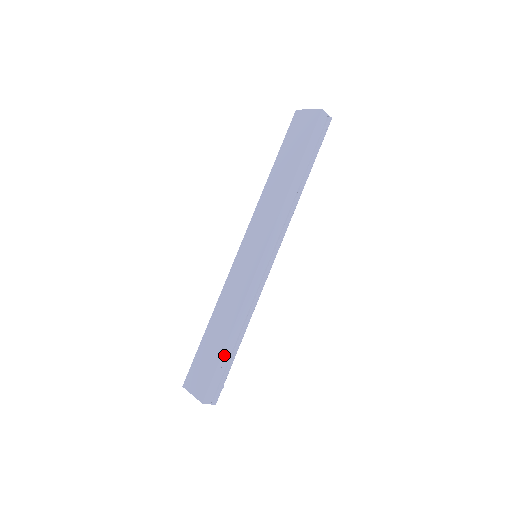
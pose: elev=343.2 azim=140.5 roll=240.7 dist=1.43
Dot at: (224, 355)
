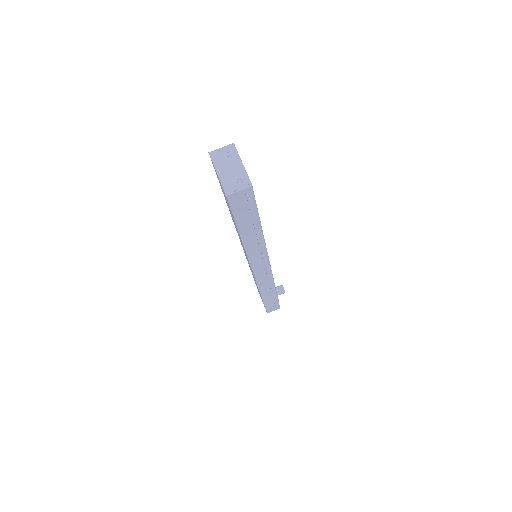
Dot at: (266, 302)
